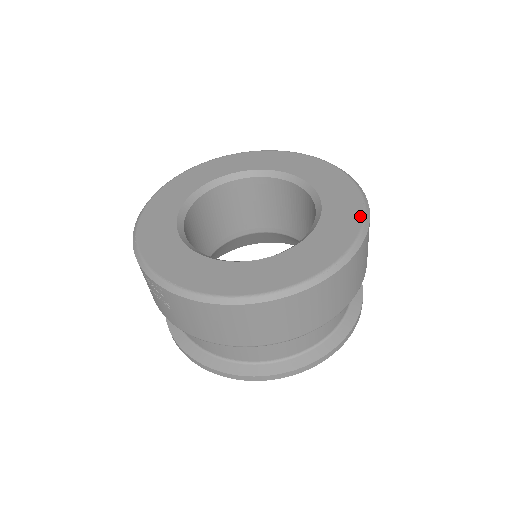
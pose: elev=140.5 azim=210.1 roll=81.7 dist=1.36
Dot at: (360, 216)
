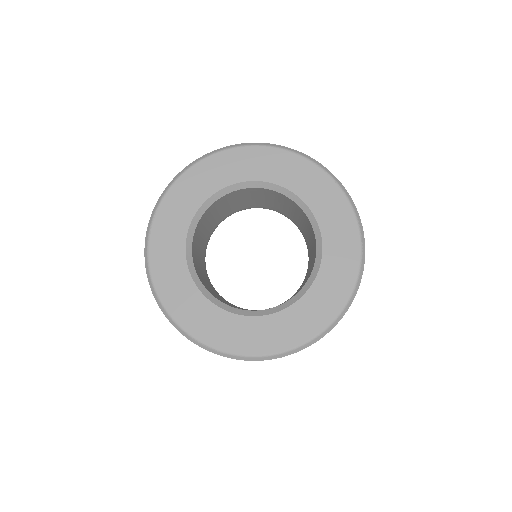
Dot at: (330, 181)
